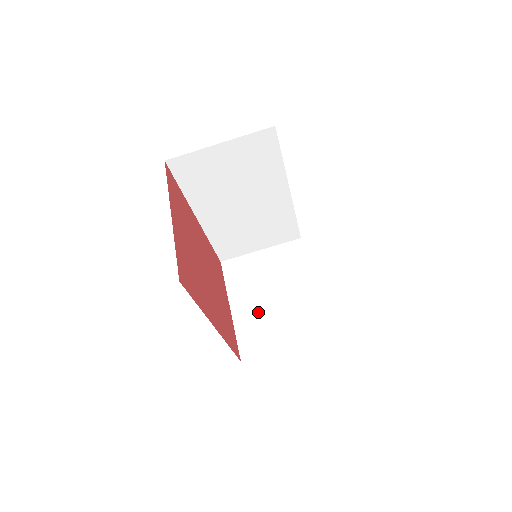
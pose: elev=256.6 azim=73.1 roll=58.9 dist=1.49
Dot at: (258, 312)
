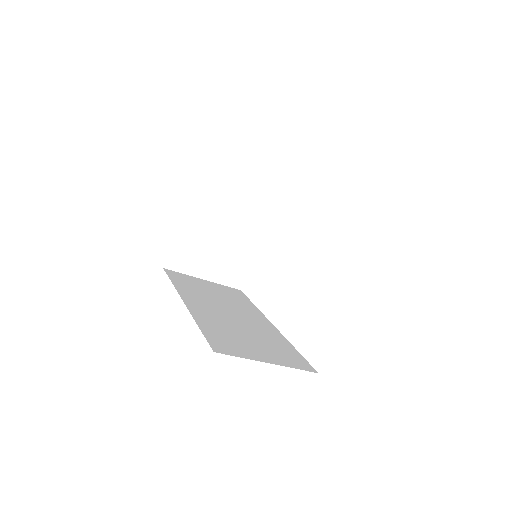
Dot at: (205, 236)
